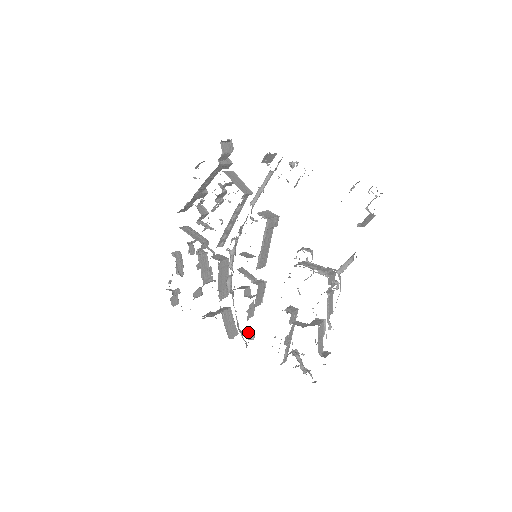
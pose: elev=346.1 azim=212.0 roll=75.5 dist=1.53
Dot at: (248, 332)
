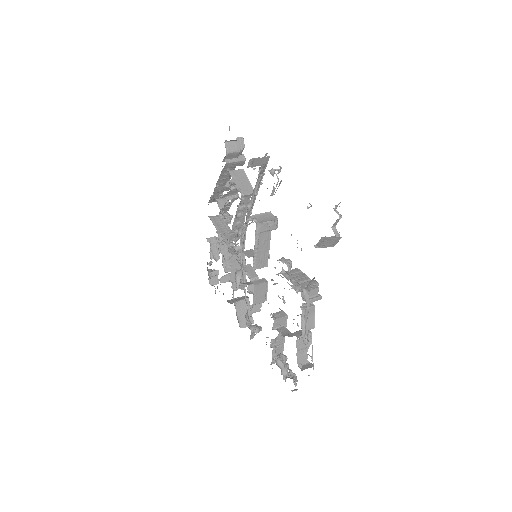
Dot at: (254, 325)
